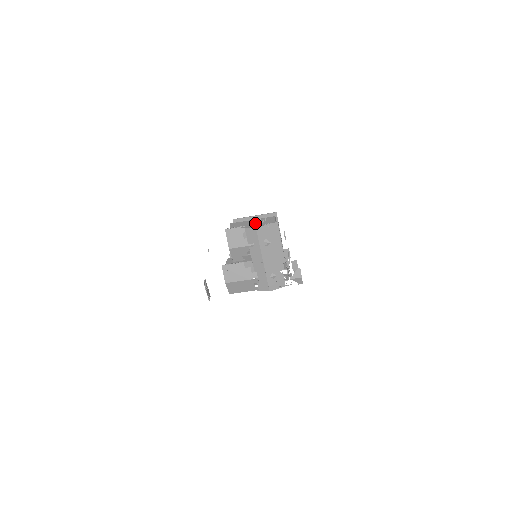
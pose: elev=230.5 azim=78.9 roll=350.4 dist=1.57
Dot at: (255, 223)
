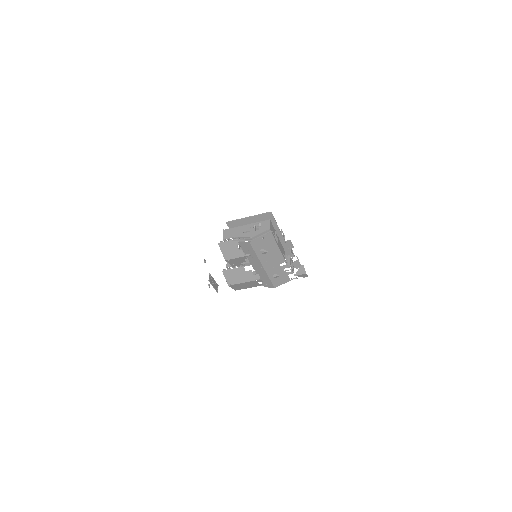
Dot at: occluded
